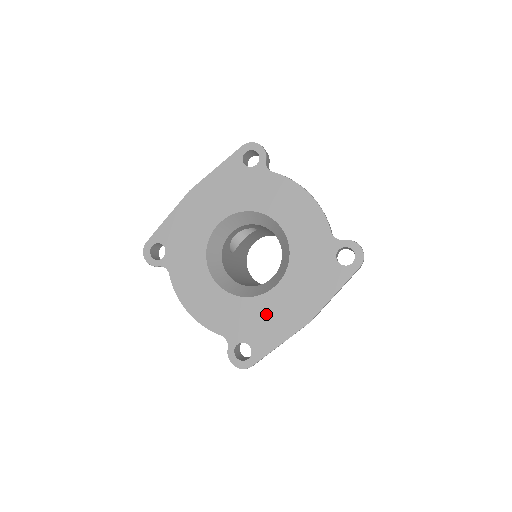
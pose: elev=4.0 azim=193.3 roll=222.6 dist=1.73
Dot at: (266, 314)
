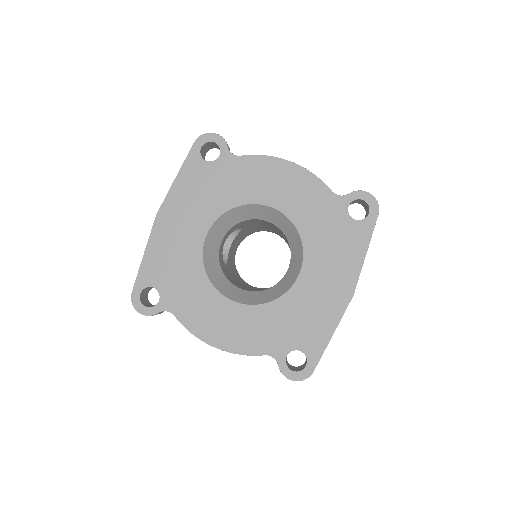
Dot at: (303, 308)
